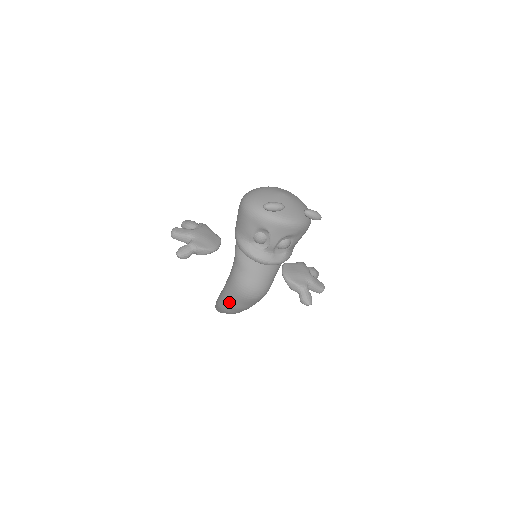
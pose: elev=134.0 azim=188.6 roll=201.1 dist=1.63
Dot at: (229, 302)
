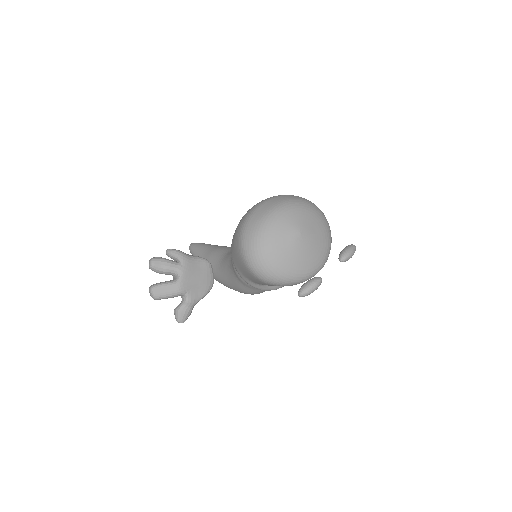
Dot at: occluded
